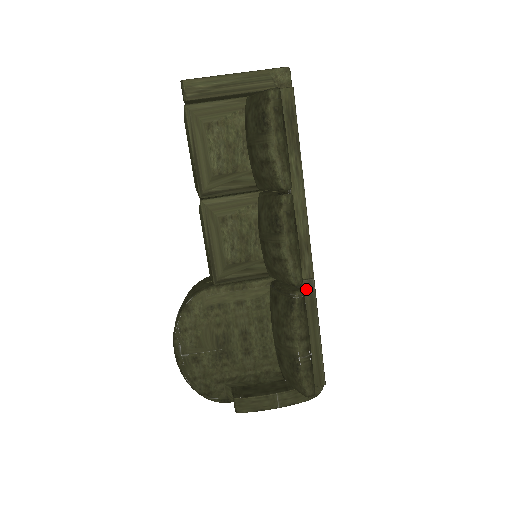
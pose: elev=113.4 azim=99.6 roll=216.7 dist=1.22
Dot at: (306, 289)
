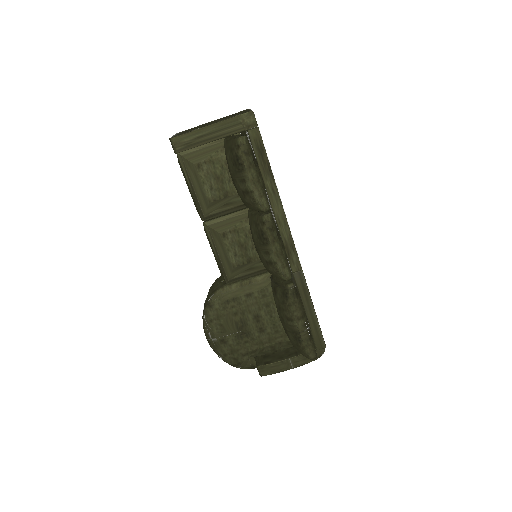
Dot at: (297, 279)
